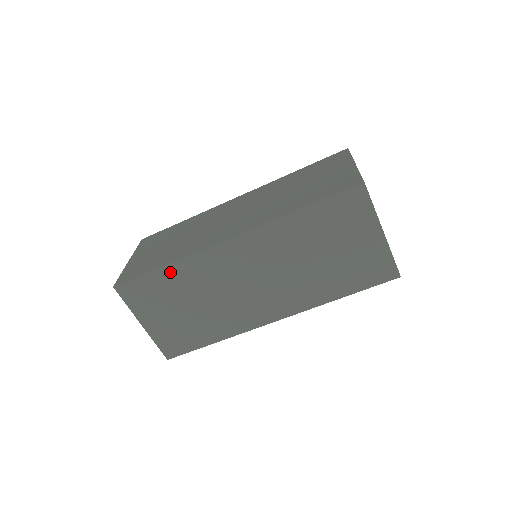
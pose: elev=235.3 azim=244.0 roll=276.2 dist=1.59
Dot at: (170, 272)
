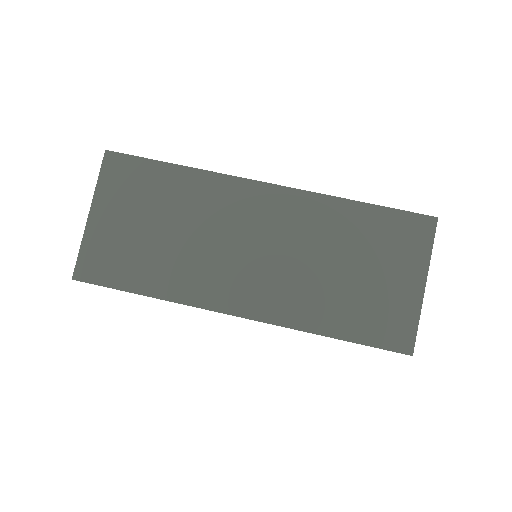
Dot at: (178, 176)
